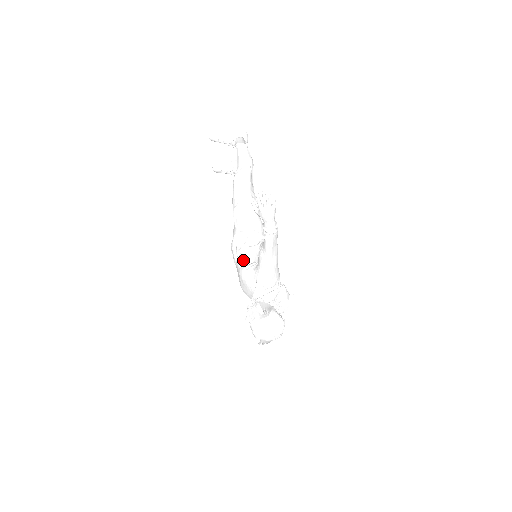
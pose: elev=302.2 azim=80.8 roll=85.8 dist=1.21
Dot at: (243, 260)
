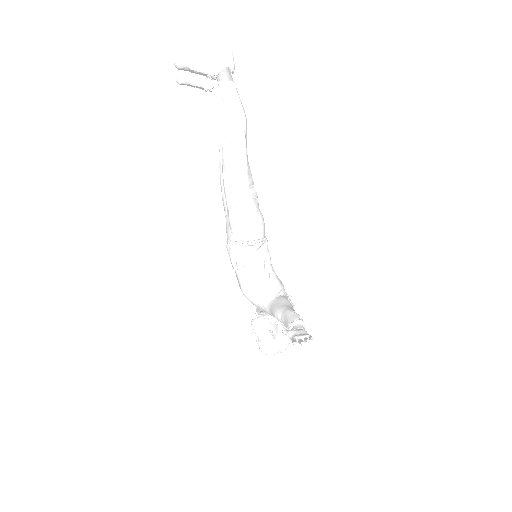
Dot at: (246, 280)
